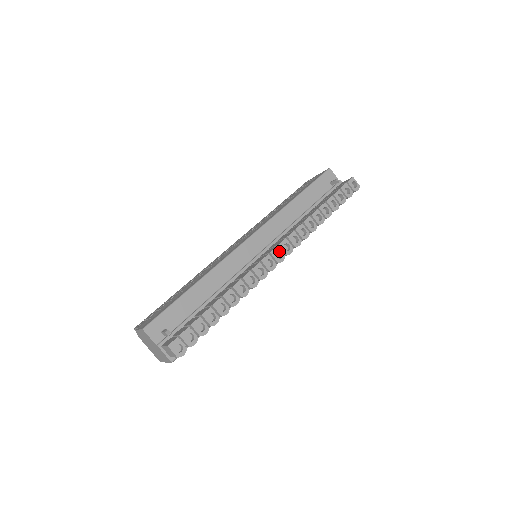
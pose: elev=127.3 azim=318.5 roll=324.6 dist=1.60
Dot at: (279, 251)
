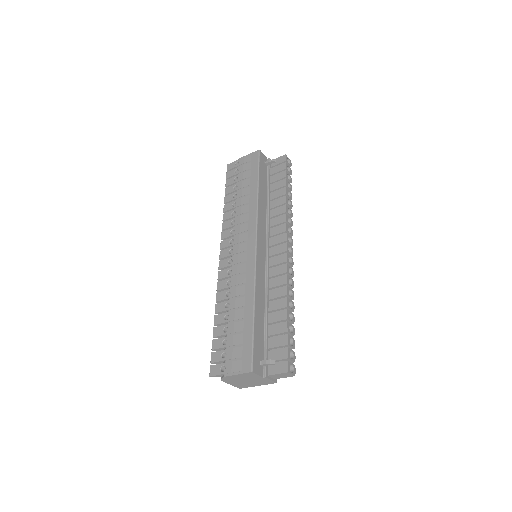
Dot at: (289, 246)
